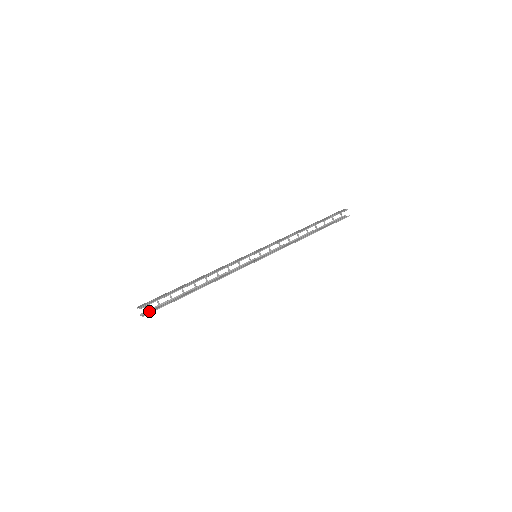
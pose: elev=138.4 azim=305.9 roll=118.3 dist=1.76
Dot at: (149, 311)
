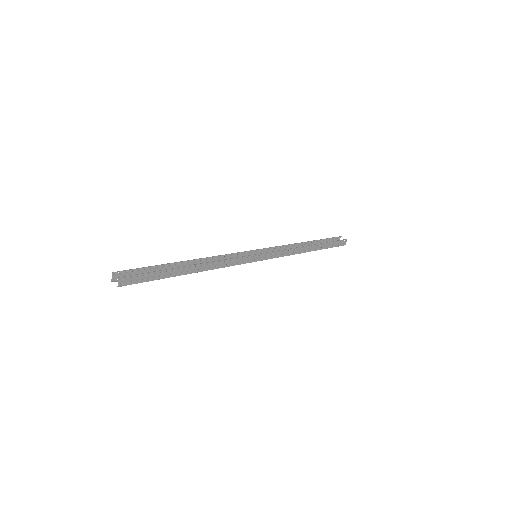
Dot at: (129, 282)
